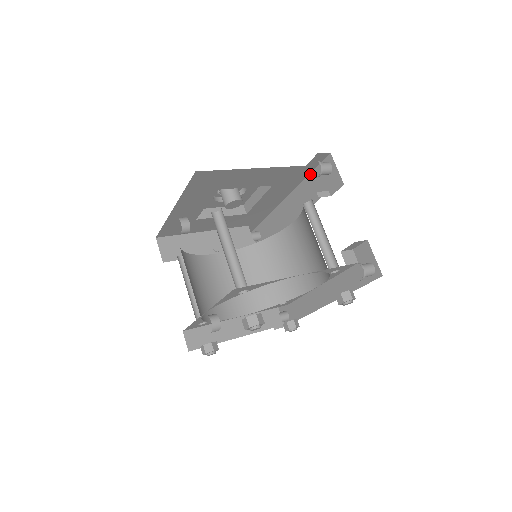
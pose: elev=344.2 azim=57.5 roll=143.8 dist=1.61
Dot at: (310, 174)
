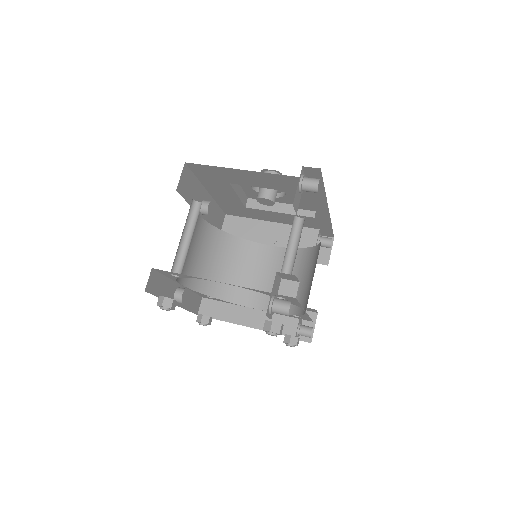
Dot at: (324, 189)
